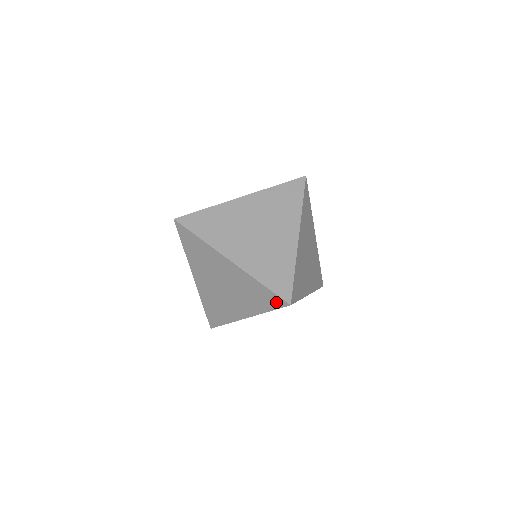
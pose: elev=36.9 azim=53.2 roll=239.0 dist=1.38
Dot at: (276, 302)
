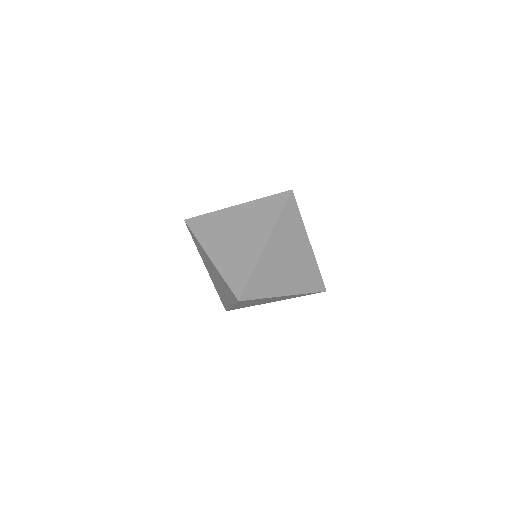
Dot at: (234, 297)
